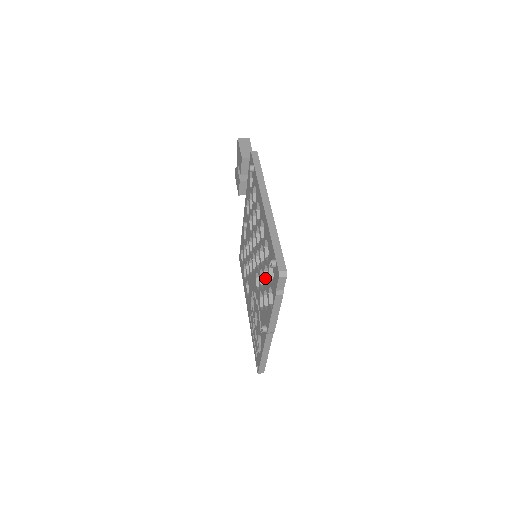
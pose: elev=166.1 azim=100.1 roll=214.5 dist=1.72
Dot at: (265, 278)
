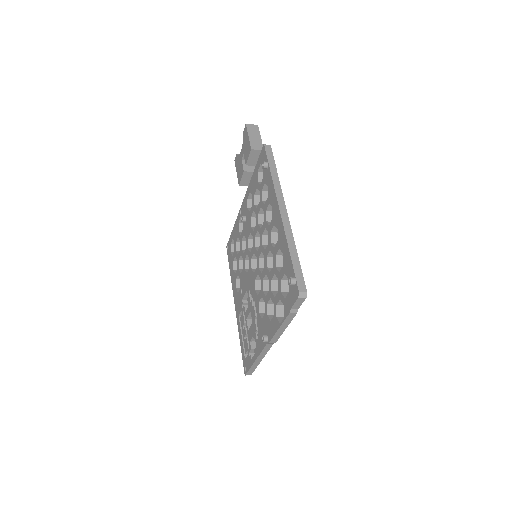
Dot at: (272, 287)
